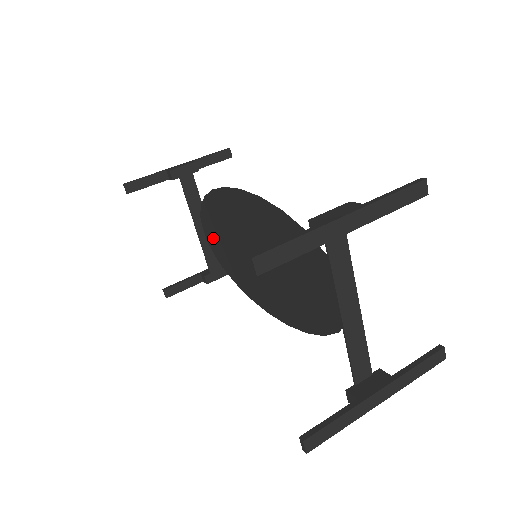
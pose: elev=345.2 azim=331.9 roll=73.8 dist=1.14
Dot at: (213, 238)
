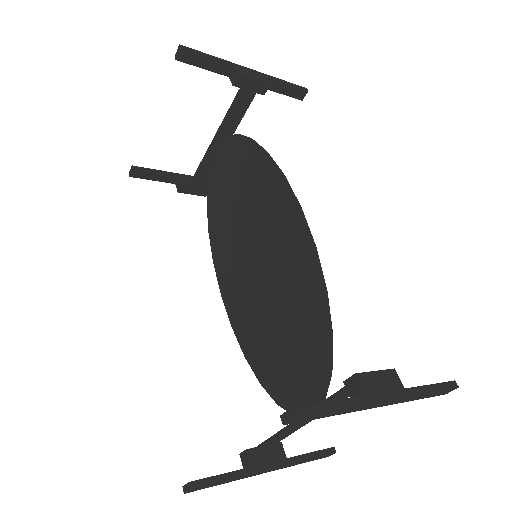
Dot at: (222, 170)
